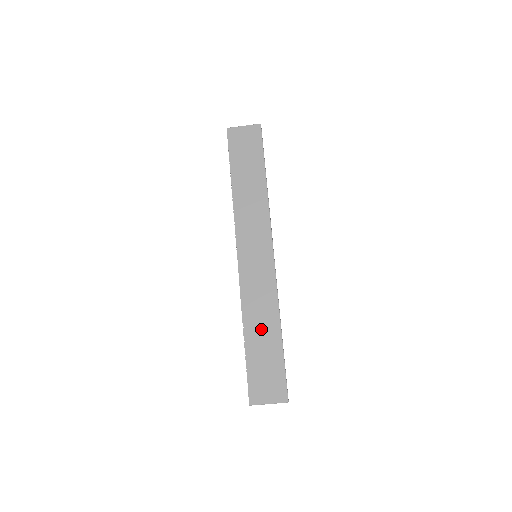
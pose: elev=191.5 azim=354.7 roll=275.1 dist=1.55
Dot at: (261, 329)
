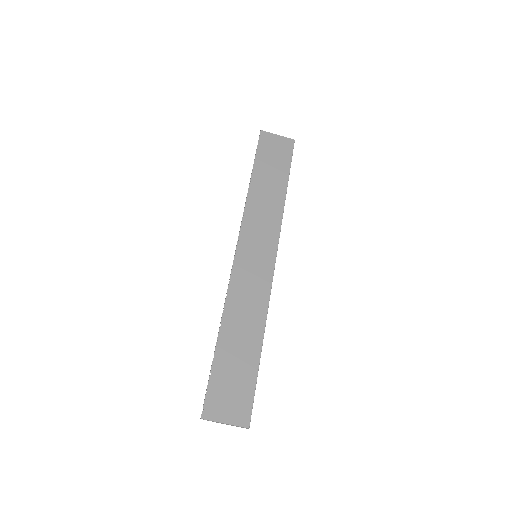
Dot at: (240, 333)
